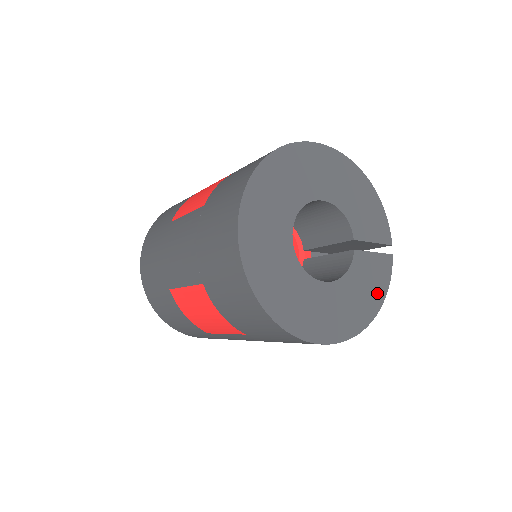
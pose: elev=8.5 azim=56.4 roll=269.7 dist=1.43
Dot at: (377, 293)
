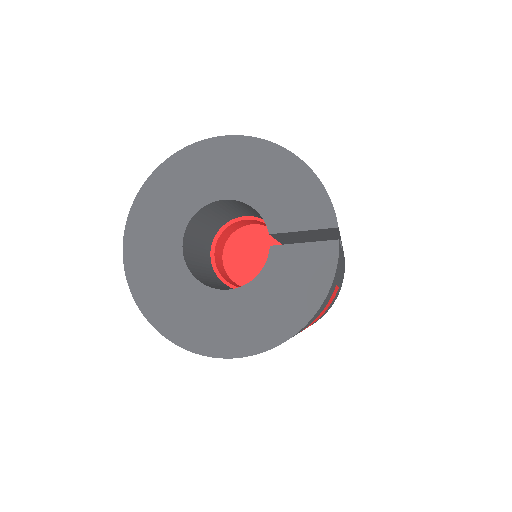
Dot at: (310, 293)
